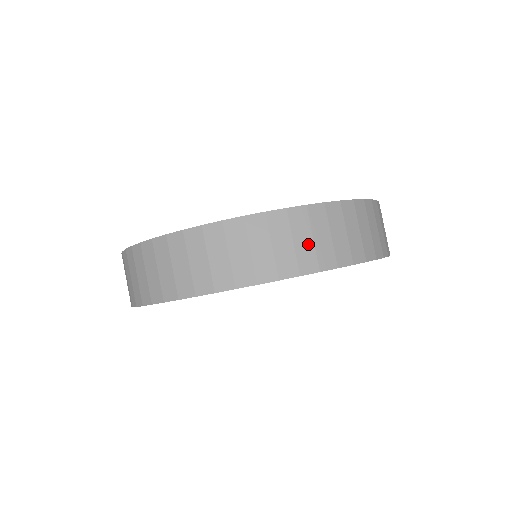
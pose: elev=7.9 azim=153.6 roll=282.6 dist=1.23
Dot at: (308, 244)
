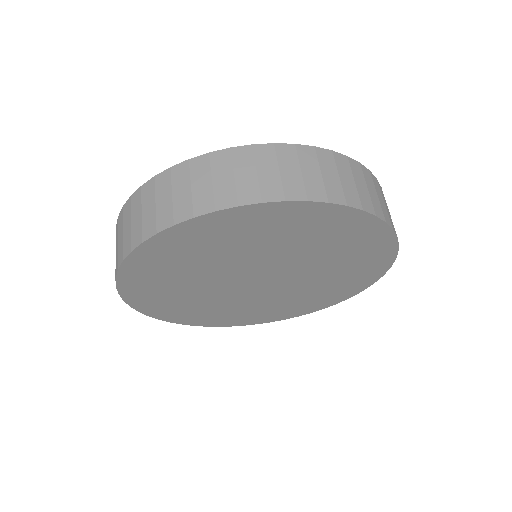
Dot at: (228, 181)
